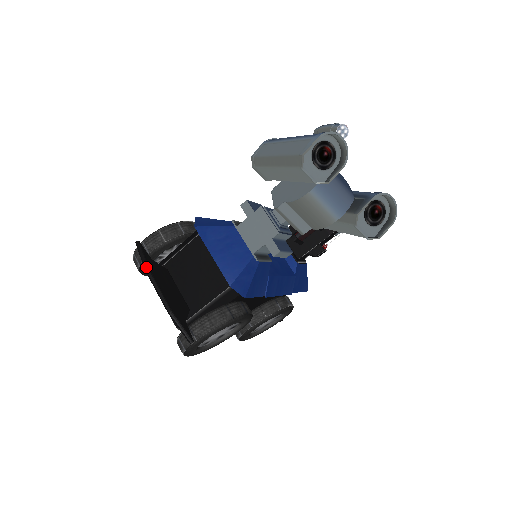
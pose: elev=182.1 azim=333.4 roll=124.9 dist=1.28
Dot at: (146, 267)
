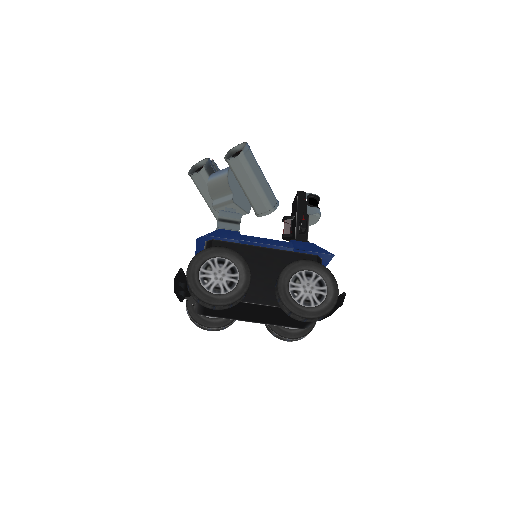
Dot at: occluded
